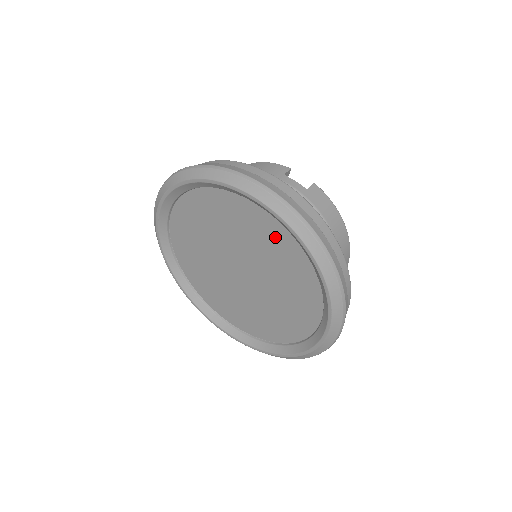
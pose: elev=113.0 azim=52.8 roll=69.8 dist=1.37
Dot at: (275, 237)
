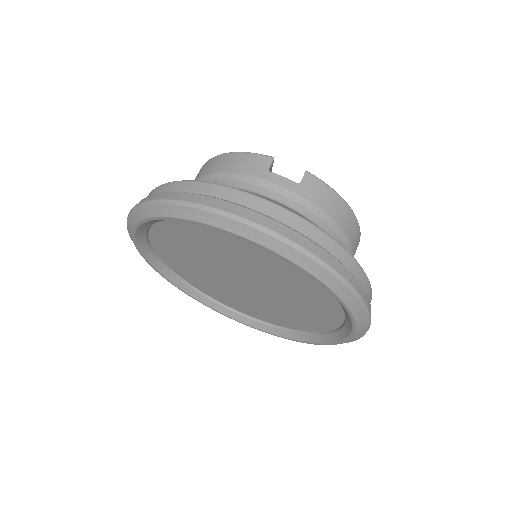
Dot at: (277, 262)
